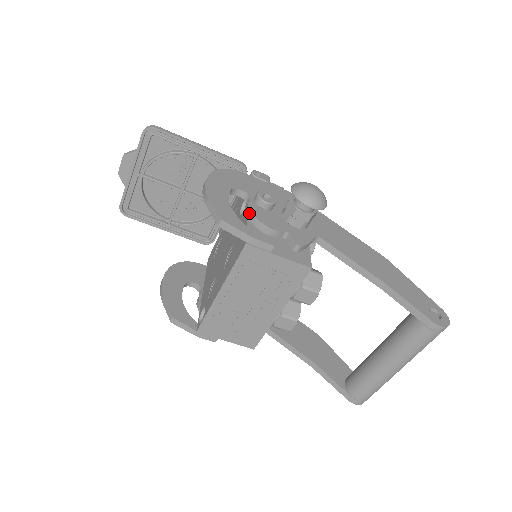
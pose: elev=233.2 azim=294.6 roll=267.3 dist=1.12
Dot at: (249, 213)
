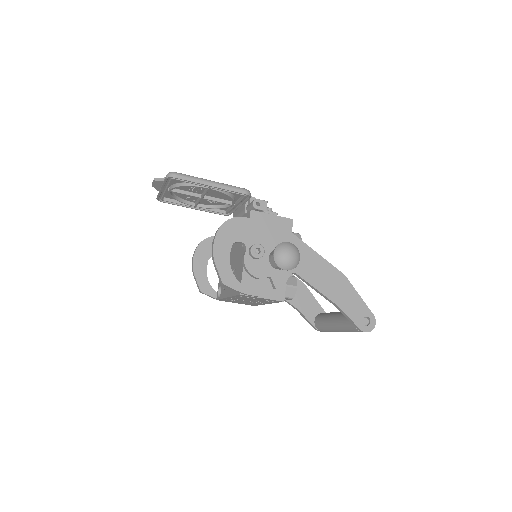
Dot at: (244, 265)
